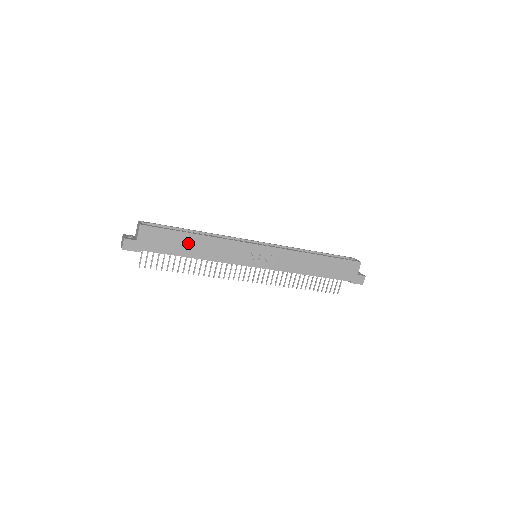
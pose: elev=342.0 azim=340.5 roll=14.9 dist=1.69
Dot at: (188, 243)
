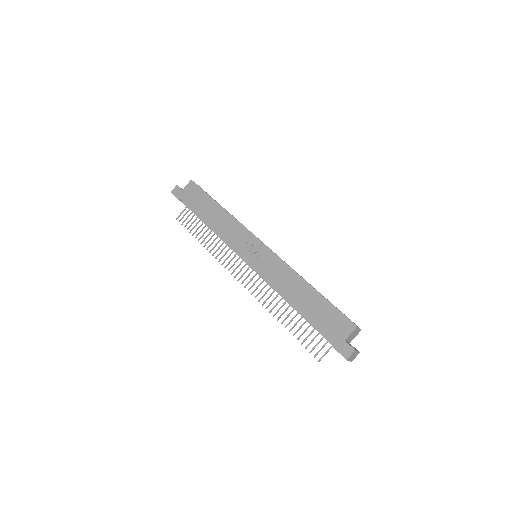
Dot at: (210, 209)
